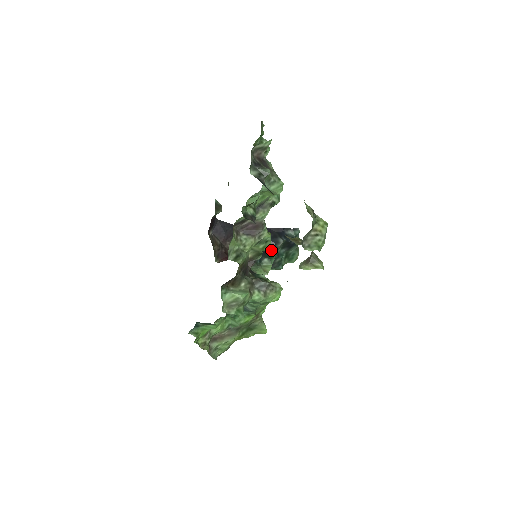
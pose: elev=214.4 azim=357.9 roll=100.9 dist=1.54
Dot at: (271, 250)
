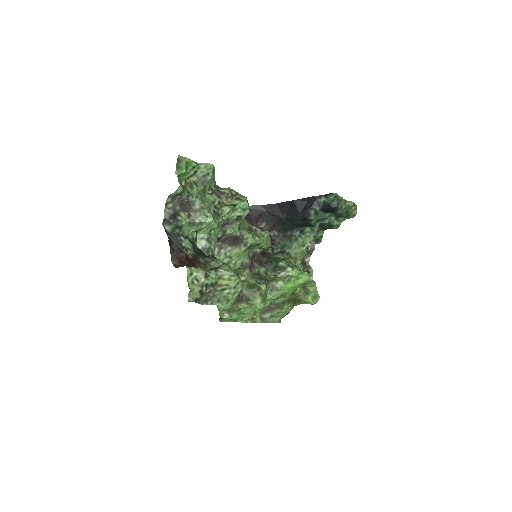
Dot at: (307, 221)
